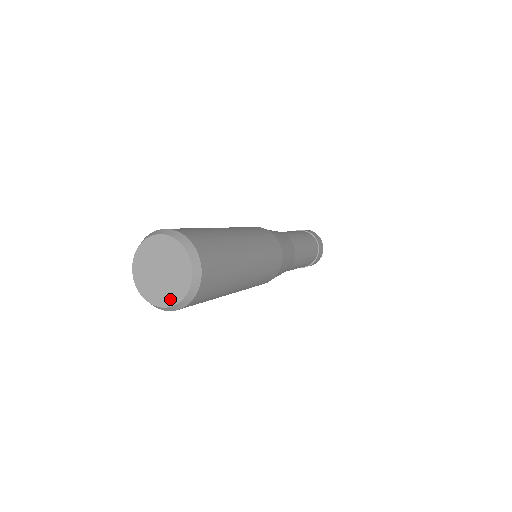
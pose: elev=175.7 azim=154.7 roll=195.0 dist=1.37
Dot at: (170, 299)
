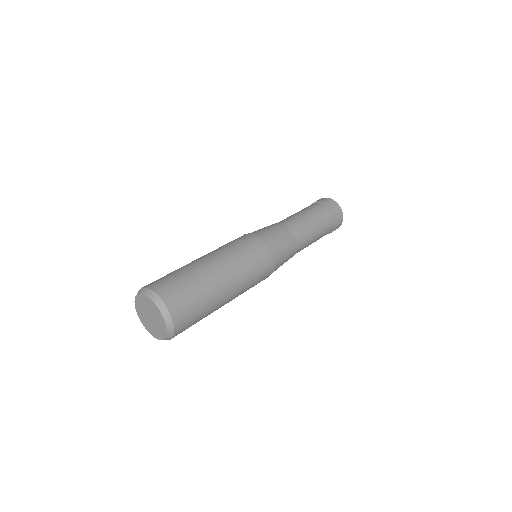
Dot at: (163, 330)
